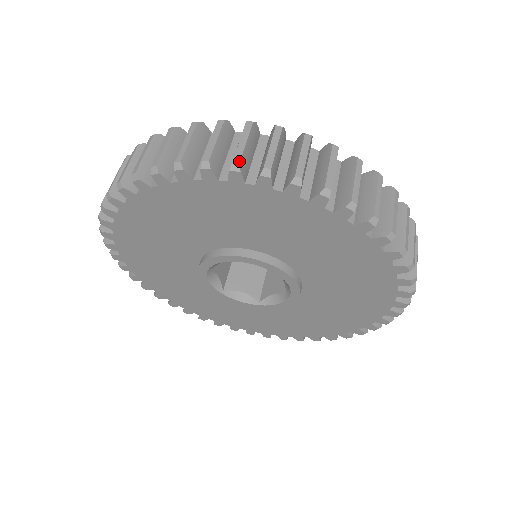
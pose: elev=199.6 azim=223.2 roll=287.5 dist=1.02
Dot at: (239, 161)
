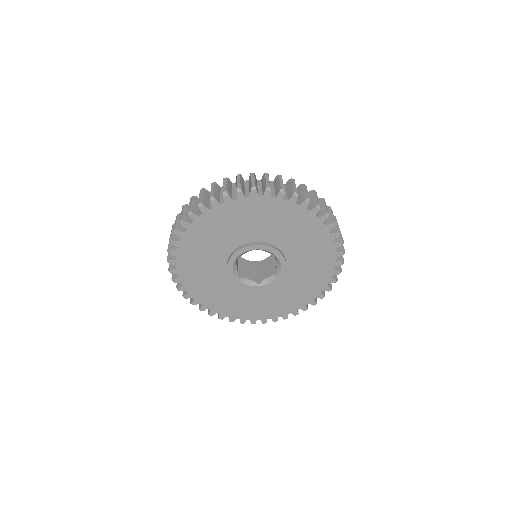
Dot at: (269, 186)
